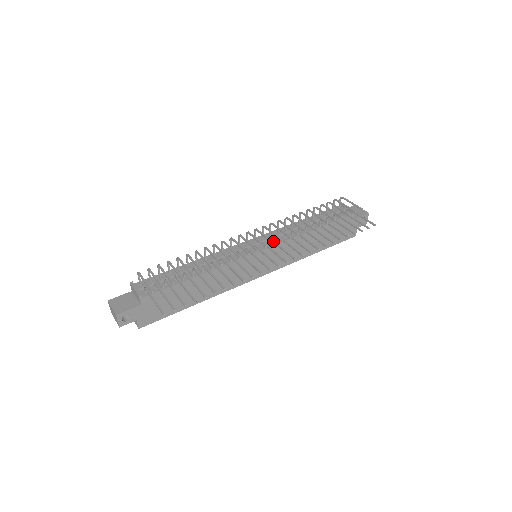
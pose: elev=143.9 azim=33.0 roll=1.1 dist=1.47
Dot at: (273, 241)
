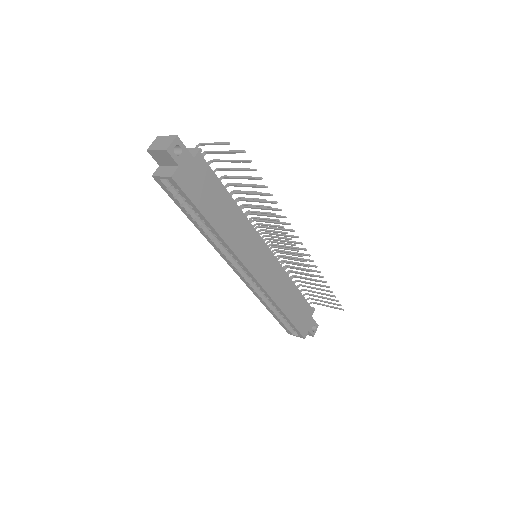
Dot at: occluded
